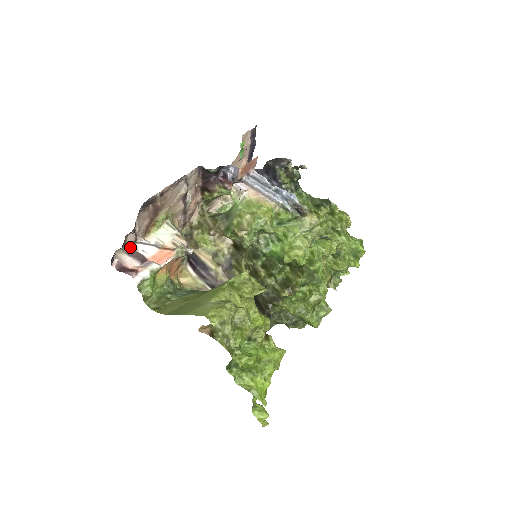
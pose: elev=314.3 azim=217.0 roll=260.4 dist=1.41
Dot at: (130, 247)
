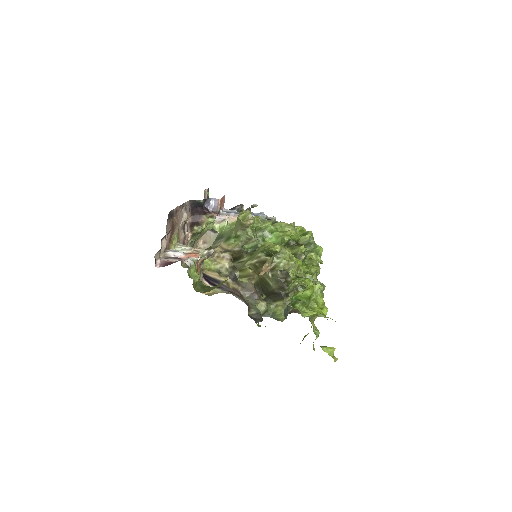
Dot at: (162, 255)
